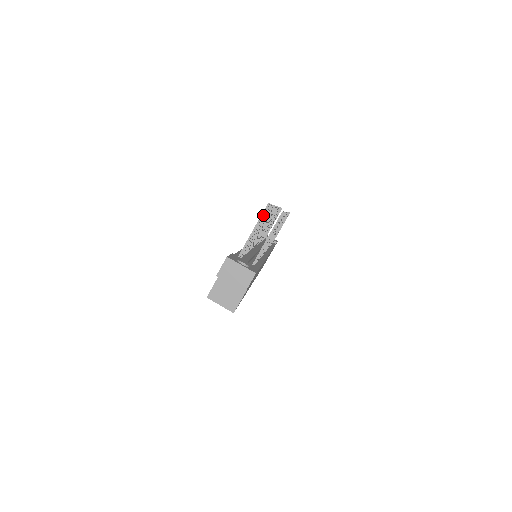
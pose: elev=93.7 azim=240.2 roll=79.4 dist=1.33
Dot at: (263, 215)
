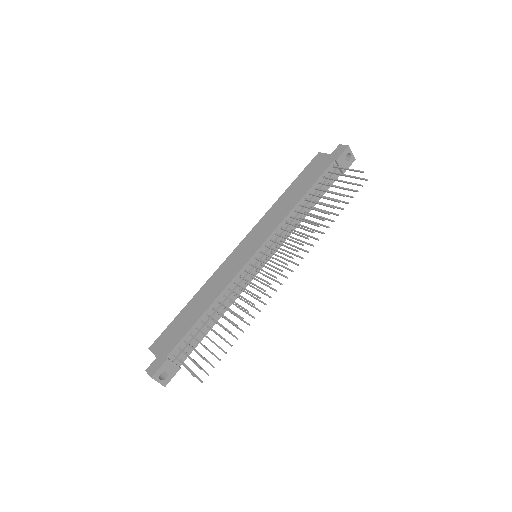
Dot at: (191, 372)
